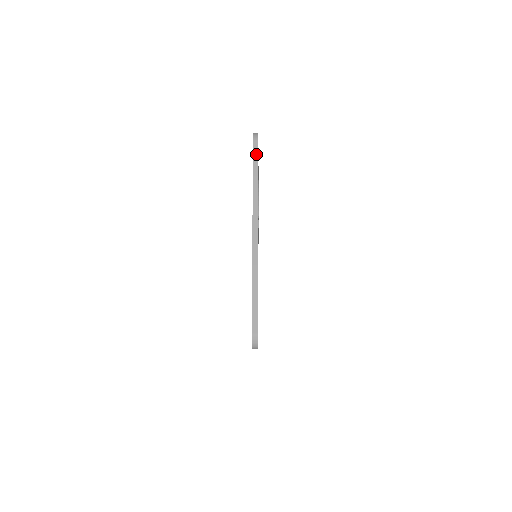
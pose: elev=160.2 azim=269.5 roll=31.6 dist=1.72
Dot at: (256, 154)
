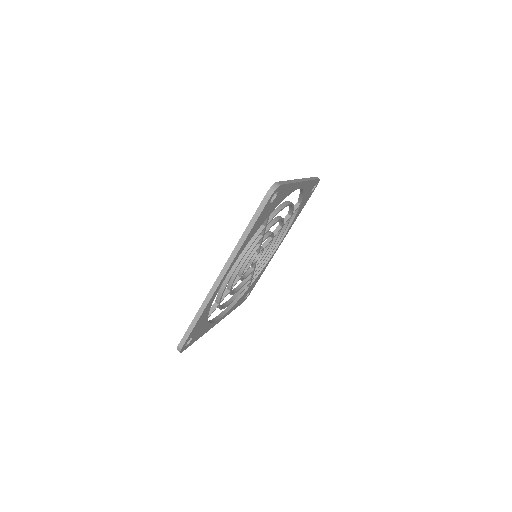
Dot at: (260, 210)
